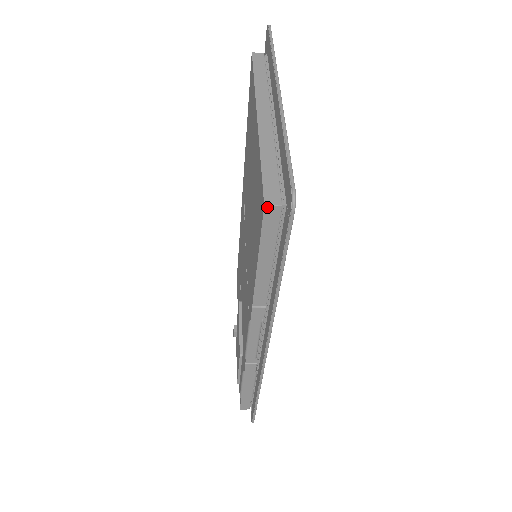
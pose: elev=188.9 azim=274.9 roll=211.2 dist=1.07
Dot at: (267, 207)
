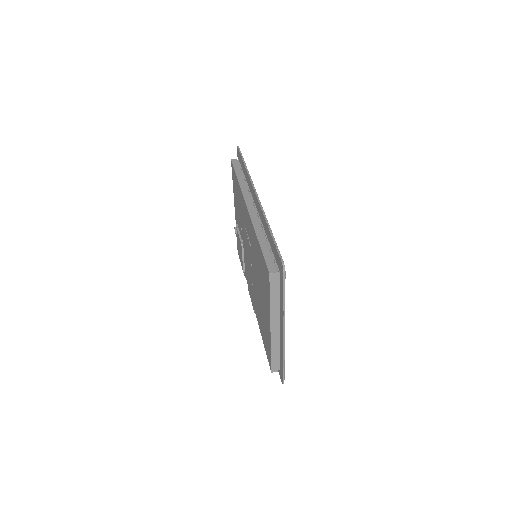
Dot at: (272, 372)
